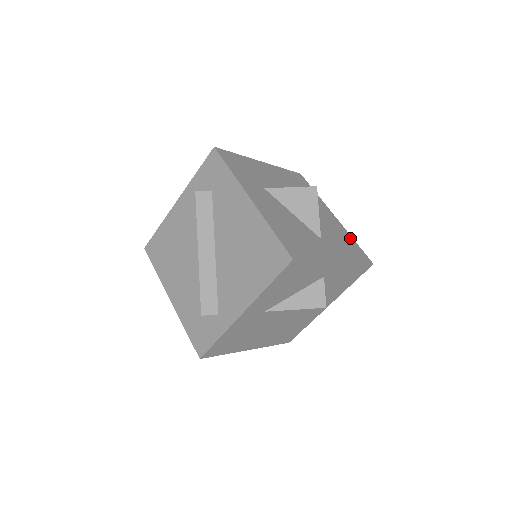
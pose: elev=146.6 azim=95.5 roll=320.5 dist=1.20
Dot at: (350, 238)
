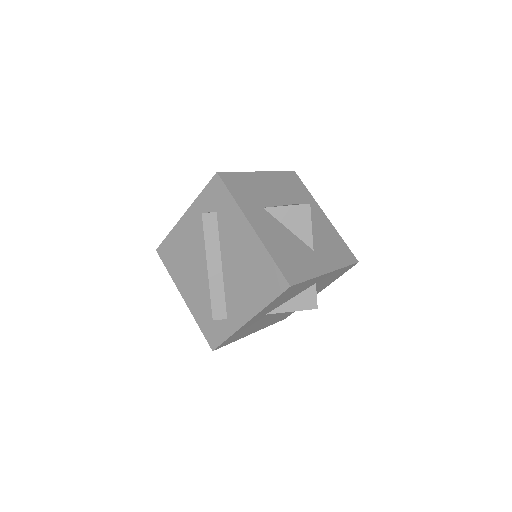
Dot at: (339, 238)
